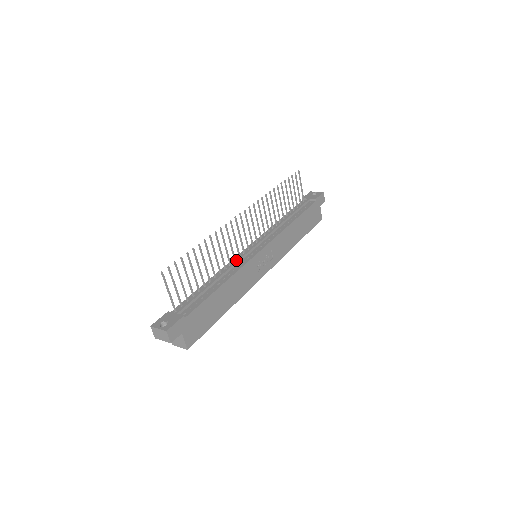
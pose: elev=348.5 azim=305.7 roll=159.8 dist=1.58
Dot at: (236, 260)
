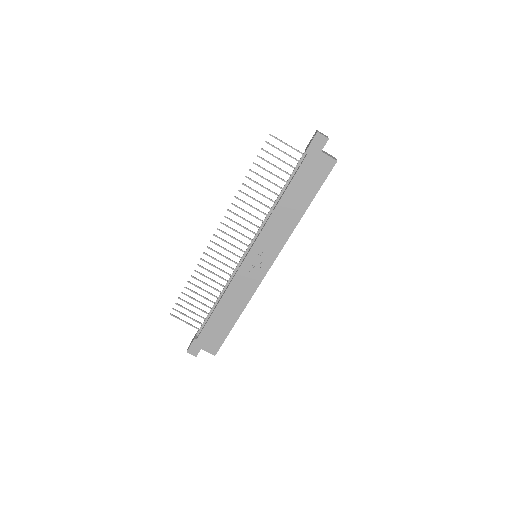
Dot at: (232, 273)
